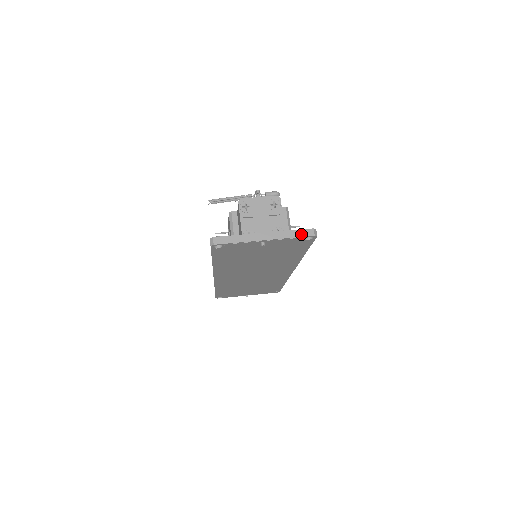
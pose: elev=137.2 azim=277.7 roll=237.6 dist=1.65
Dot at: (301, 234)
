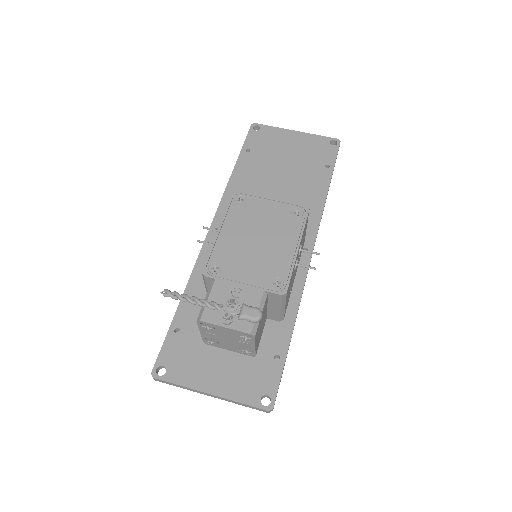
Dot at: (253, 408)
